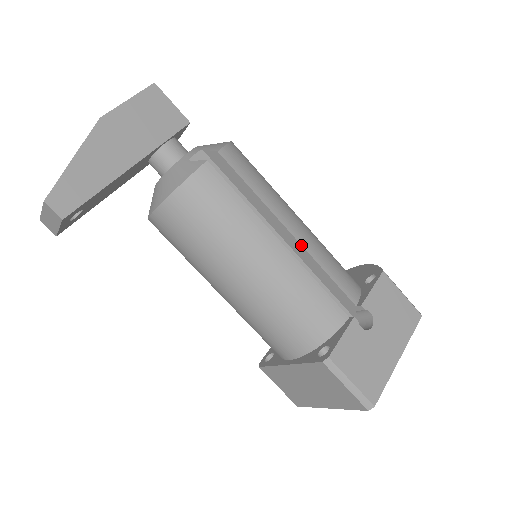
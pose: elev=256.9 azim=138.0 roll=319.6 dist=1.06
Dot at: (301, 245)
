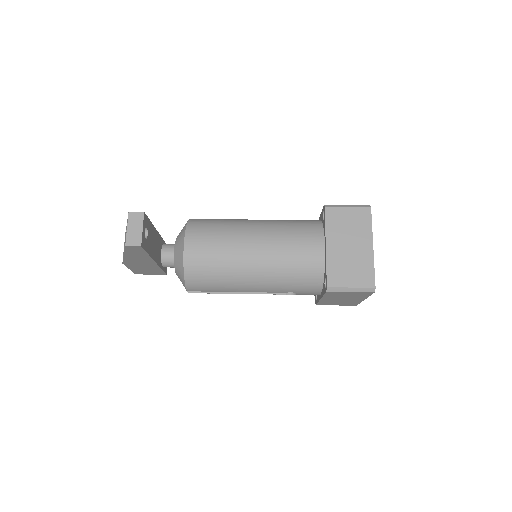
Dot at: occluded
